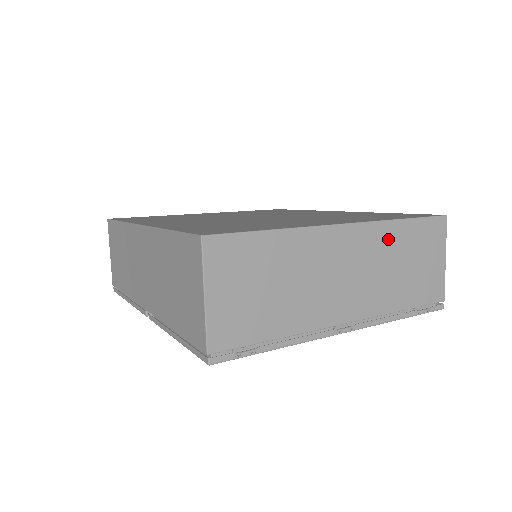
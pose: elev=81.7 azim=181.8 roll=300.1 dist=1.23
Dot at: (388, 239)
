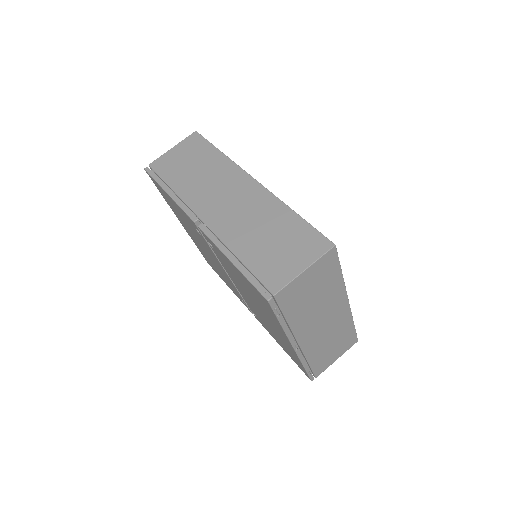
Dot at: (344, 326)
